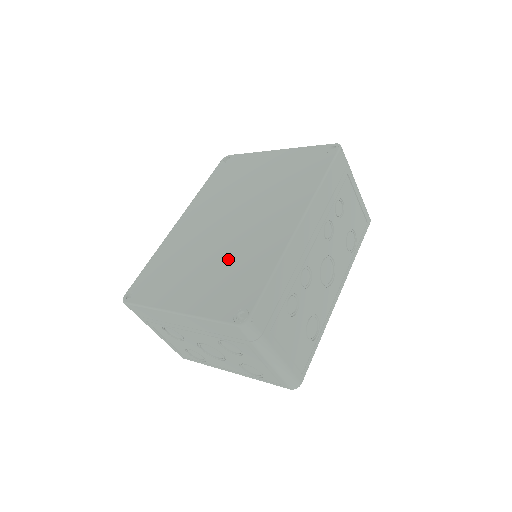
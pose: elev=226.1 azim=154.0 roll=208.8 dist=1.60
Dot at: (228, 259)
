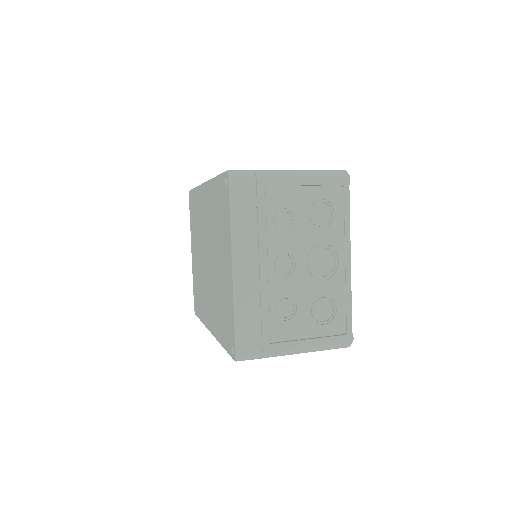
Dot at: (200, 277)
